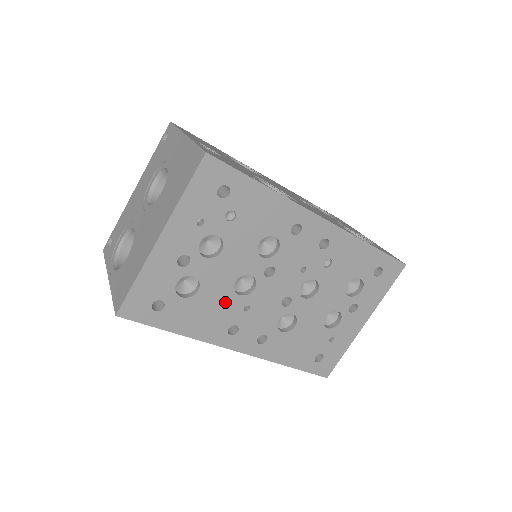
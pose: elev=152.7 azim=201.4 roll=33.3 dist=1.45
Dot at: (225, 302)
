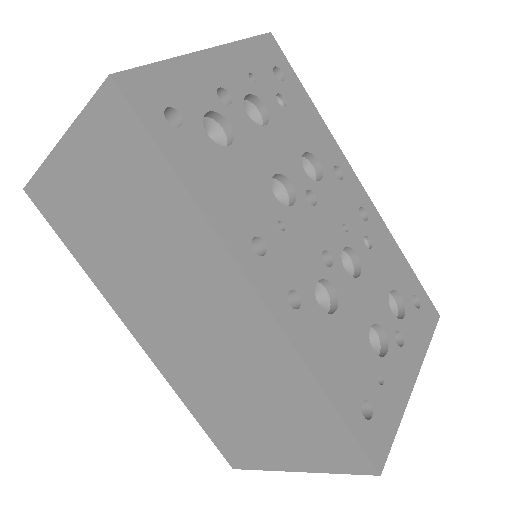
Dot at: (257, 192)
